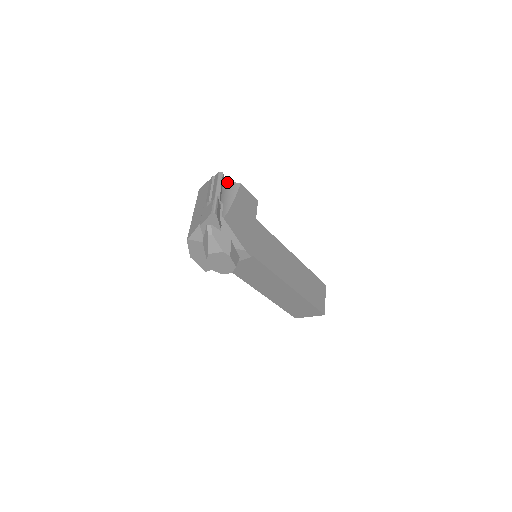
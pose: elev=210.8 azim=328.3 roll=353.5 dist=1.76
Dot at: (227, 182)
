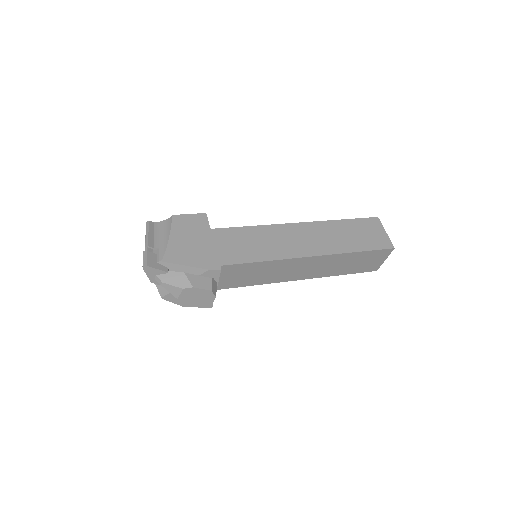
Dot at: (160, 225)
